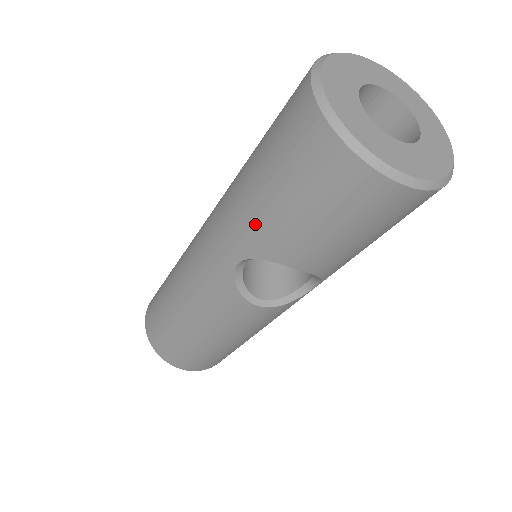
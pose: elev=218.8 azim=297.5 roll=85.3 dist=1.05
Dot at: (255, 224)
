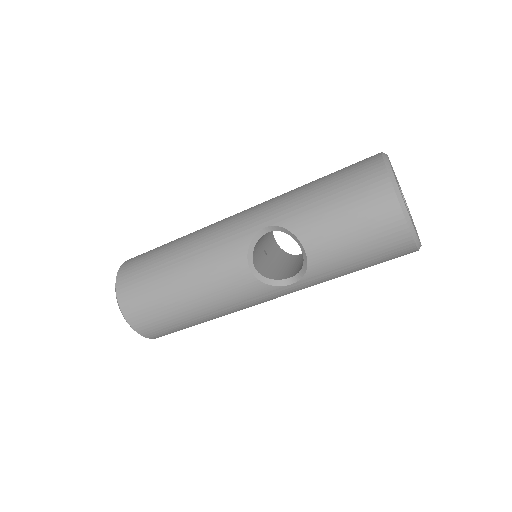
Dot at: (300, 205)
